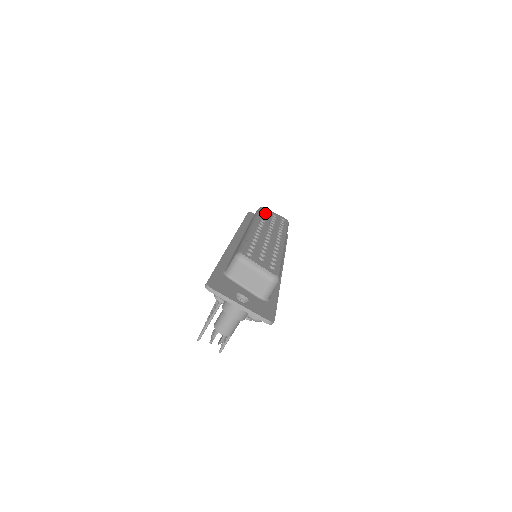
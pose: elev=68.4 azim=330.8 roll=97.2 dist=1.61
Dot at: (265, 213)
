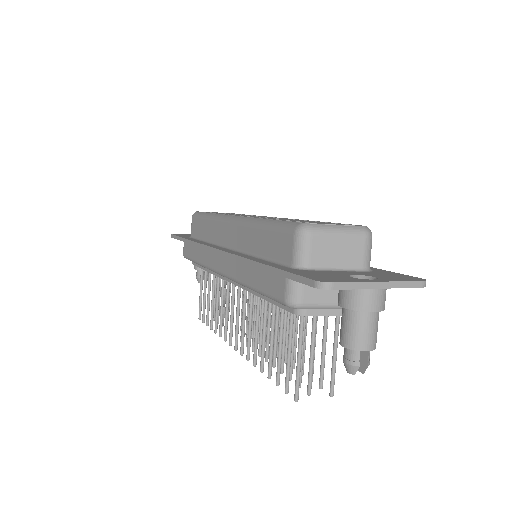
Dot at: occluded
